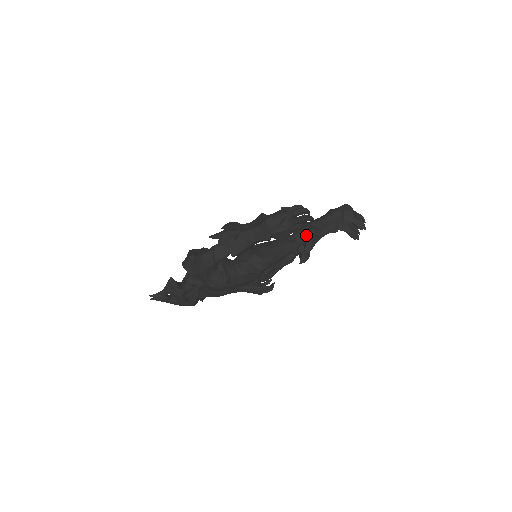
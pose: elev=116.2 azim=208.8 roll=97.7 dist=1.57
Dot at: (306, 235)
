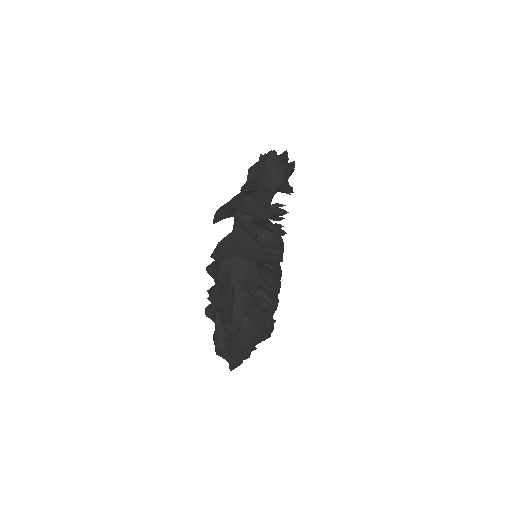
Dot at: (268, 222)
